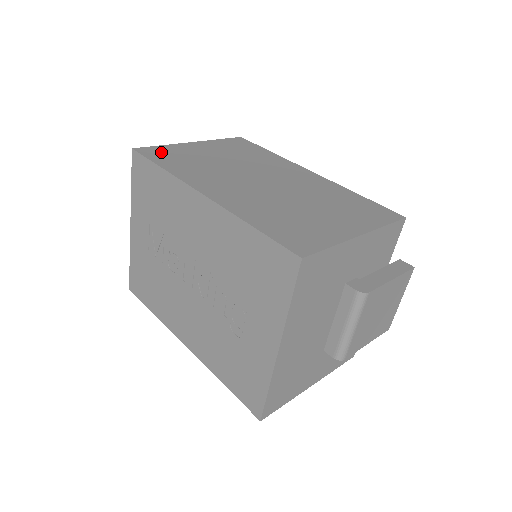
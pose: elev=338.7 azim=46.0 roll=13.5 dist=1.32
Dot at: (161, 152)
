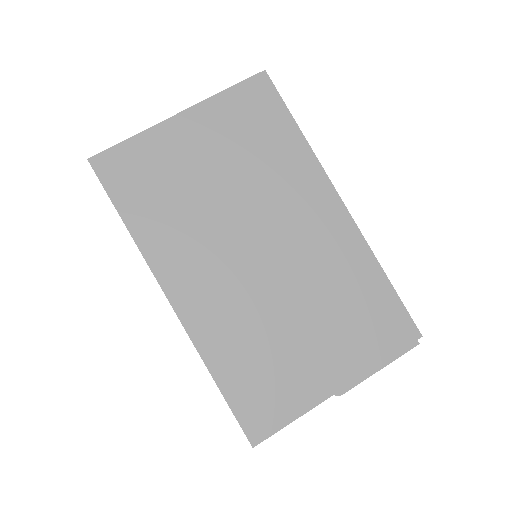
Dot at: (128, 166)
